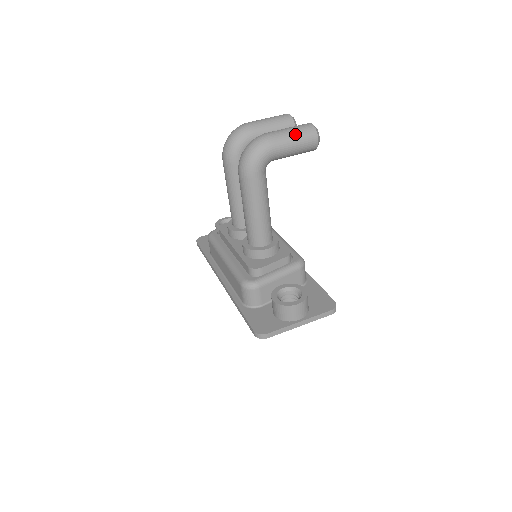
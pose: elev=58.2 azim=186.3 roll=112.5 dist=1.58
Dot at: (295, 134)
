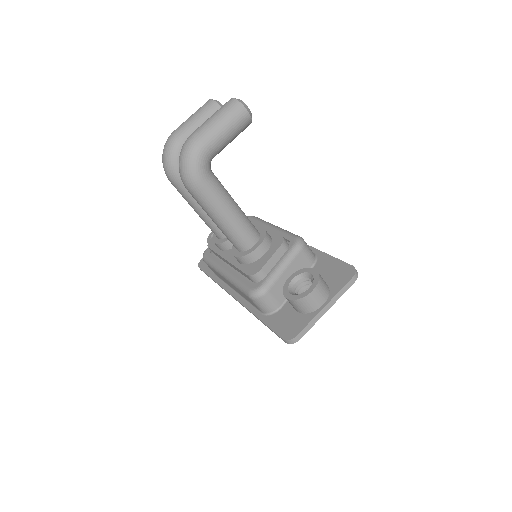
Dot at: (220, 119)
